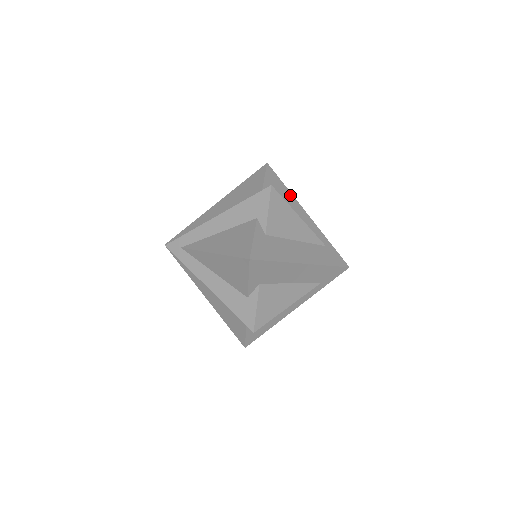
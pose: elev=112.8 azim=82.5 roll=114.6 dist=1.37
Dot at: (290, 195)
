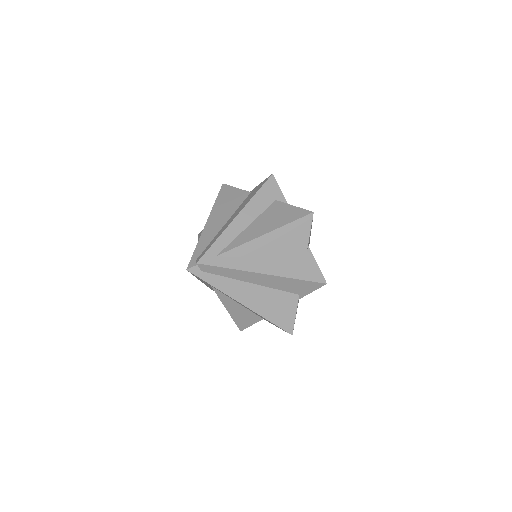
Dot at: occluded
